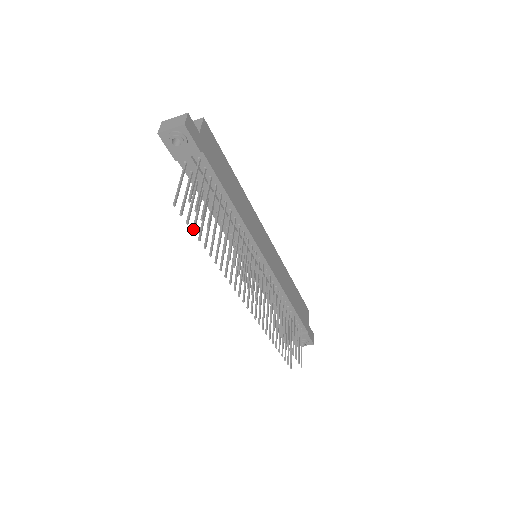
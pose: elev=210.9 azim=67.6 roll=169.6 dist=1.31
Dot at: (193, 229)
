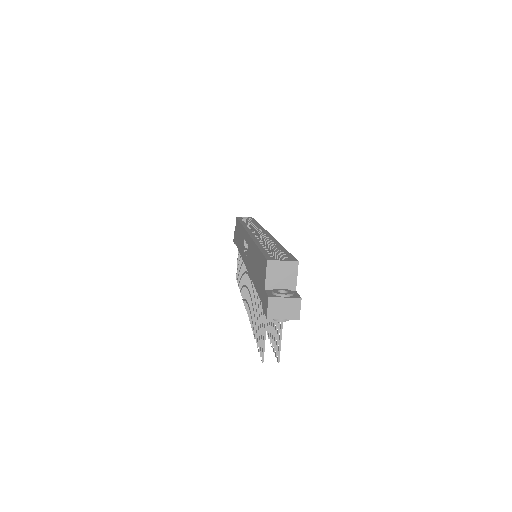
Dot at: (258, 344)
